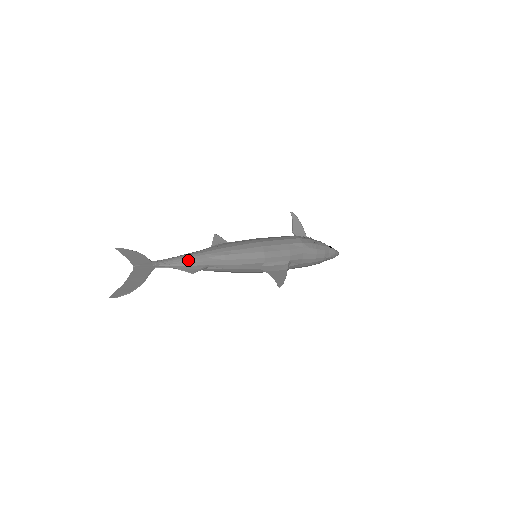
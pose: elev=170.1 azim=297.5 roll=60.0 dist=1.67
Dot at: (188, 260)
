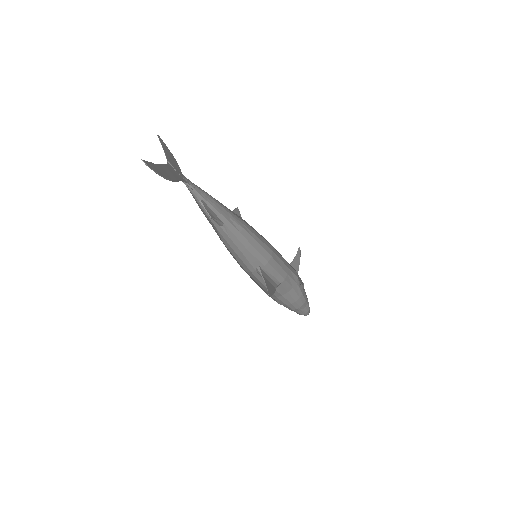
Dot at: (214, 203)
